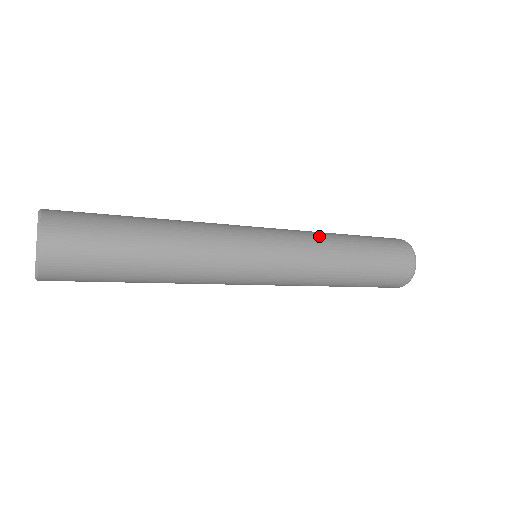
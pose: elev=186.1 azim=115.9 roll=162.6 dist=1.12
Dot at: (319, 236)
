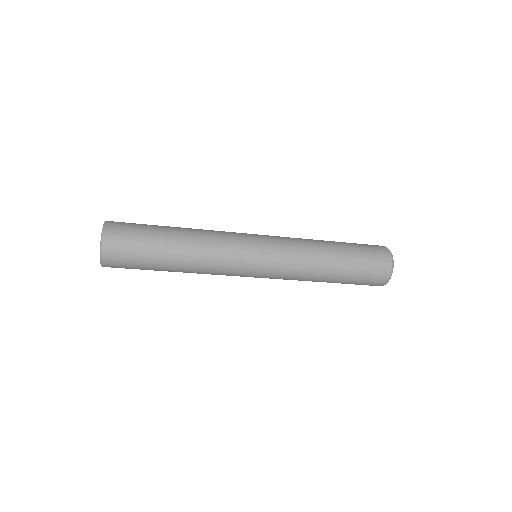
Dot at: (307, 257)
